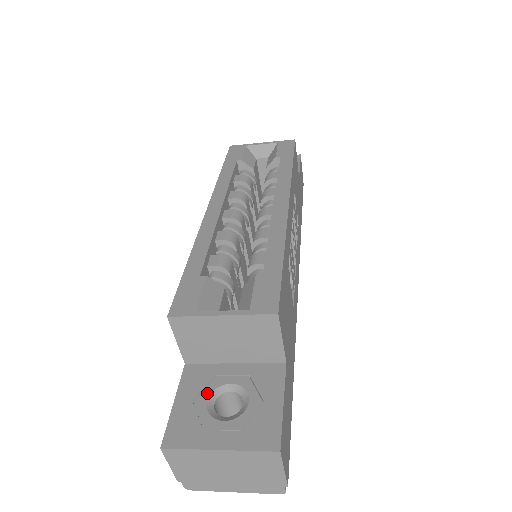
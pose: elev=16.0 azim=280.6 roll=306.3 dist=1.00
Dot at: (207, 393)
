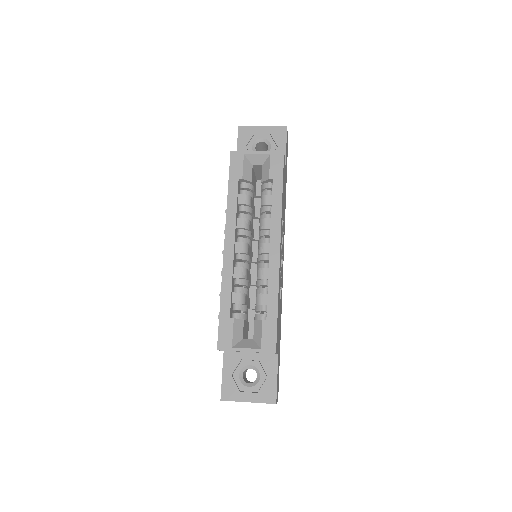
Dot at: (238, 370)
